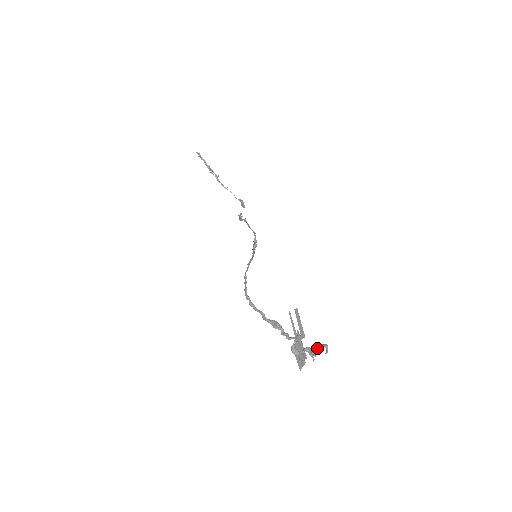
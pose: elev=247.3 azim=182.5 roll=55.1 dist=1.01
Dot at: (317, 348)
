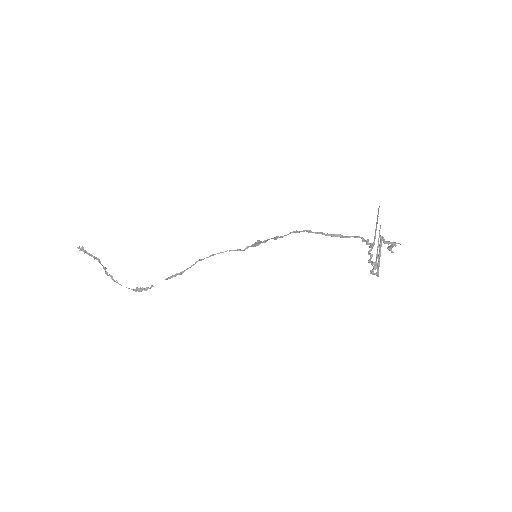
Dot at: (390, 245)
